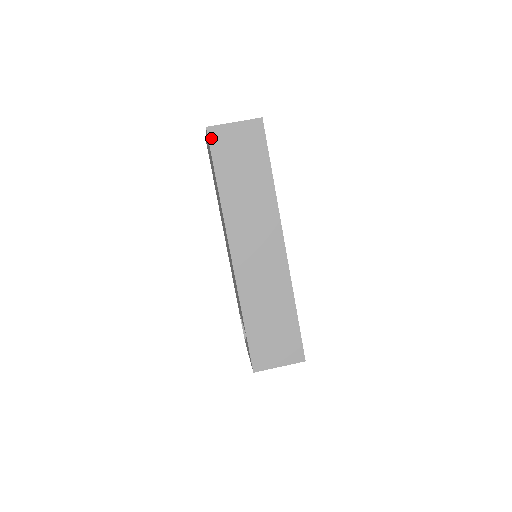
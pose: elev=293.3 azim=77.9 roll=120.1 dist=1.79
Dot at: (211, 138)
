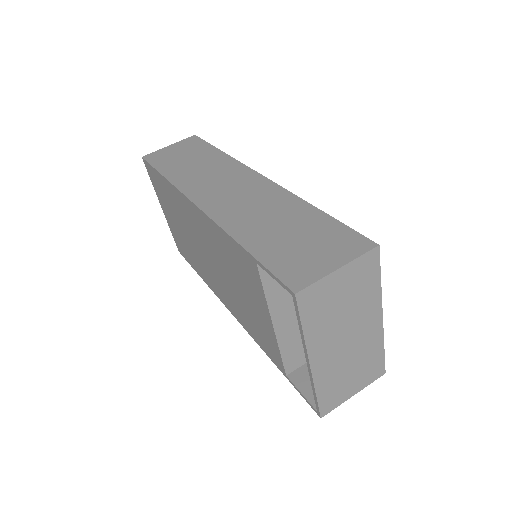
Dot at: (148, 159)
